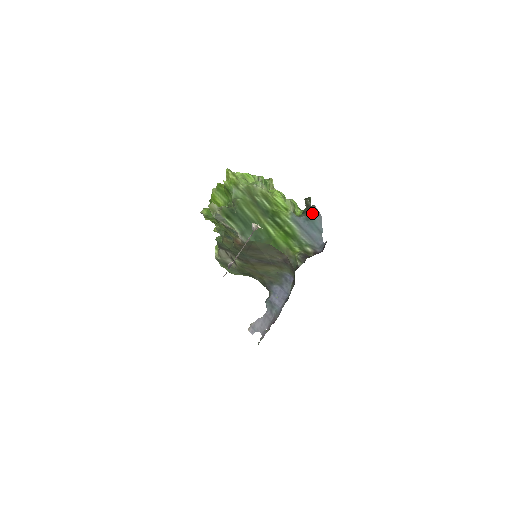
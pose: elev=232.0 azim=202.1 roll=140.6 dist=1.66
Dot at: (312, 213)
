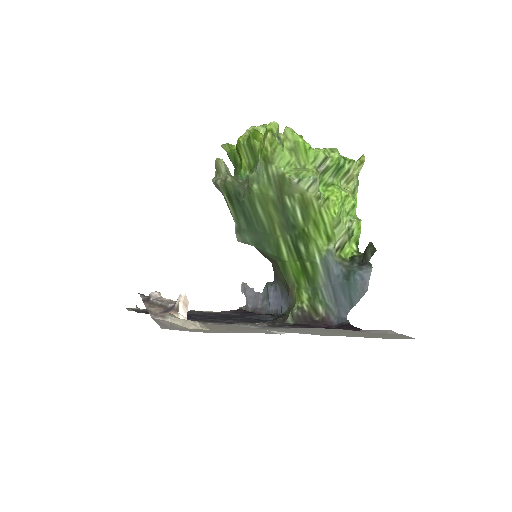
Dot at: (355, 277)
